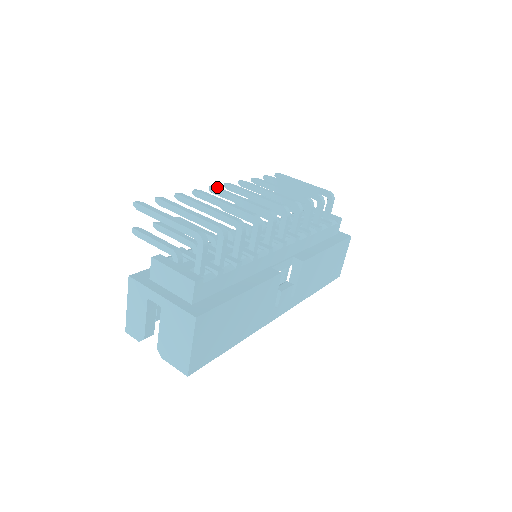
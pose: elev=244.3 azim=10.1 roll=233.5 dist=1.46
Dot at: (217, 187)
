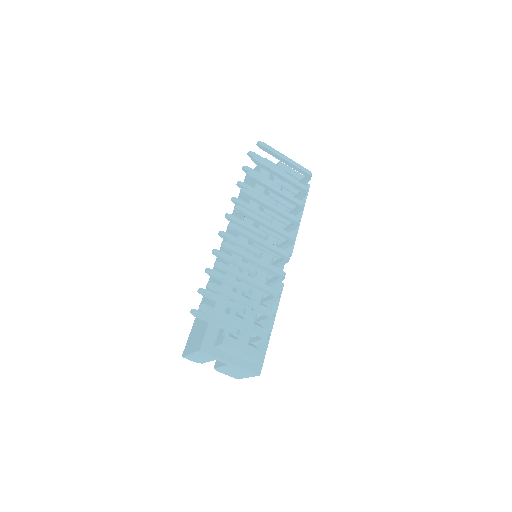
Dot at: (236, 226)
